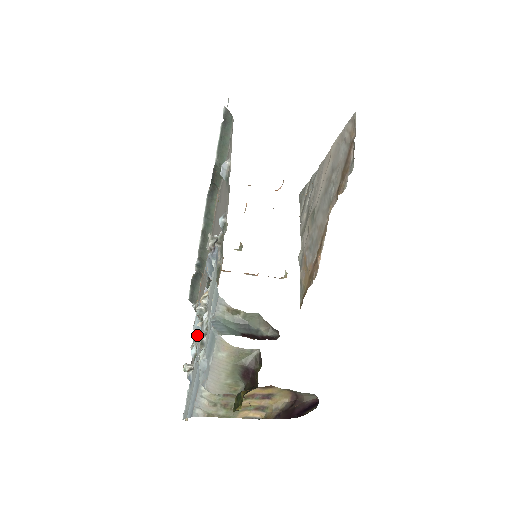
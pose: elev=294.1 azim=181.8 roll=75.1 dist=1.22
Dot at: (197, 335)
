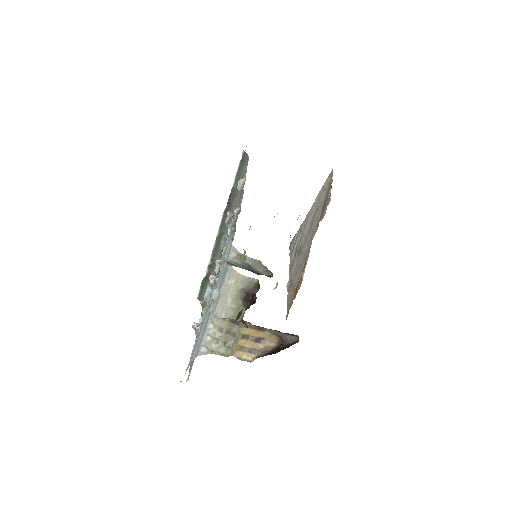
Dot at: (207, 301)
